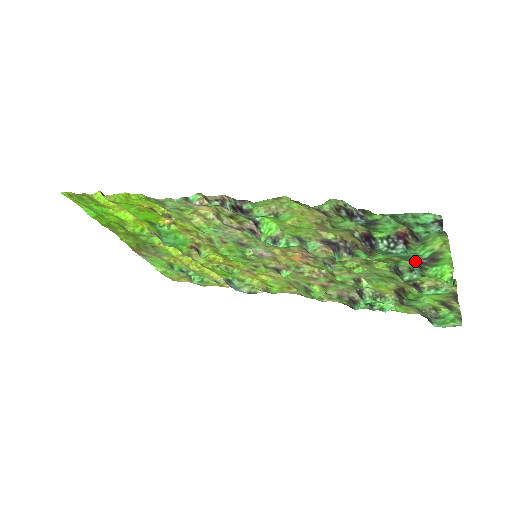
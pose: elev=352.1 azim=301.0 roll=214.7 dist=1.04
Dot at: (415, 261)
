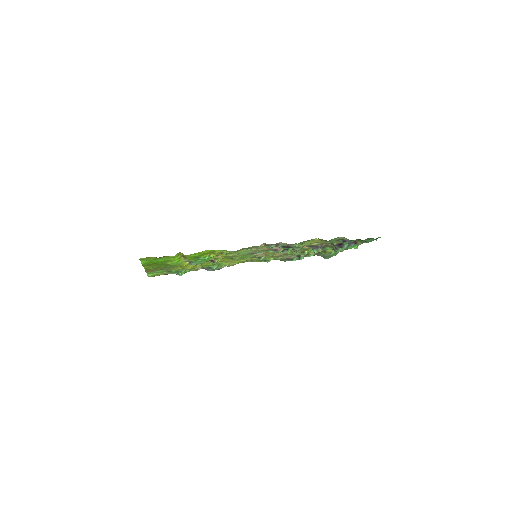
Dot at: occluded
